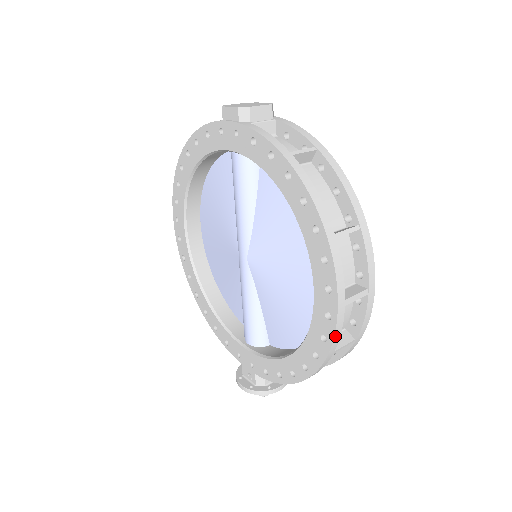
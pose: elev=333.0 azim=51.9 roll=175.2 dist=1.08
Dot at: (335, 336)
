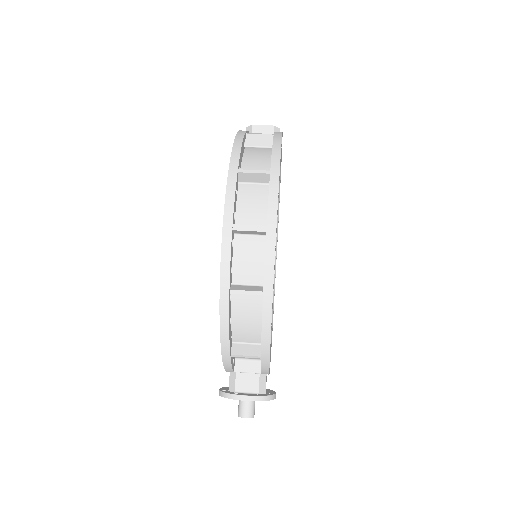
Dot at: (222, 261)
